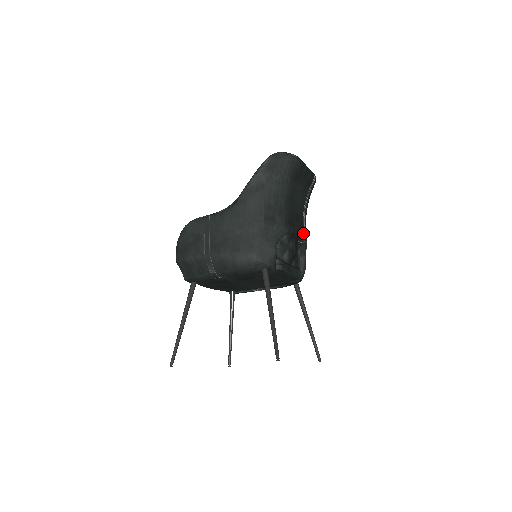
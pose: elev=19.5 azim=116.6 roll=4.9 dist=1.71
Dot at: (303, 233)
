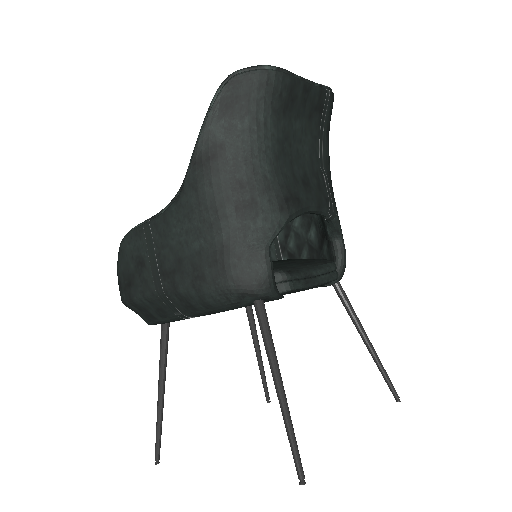
Dot at: (325, 203)
